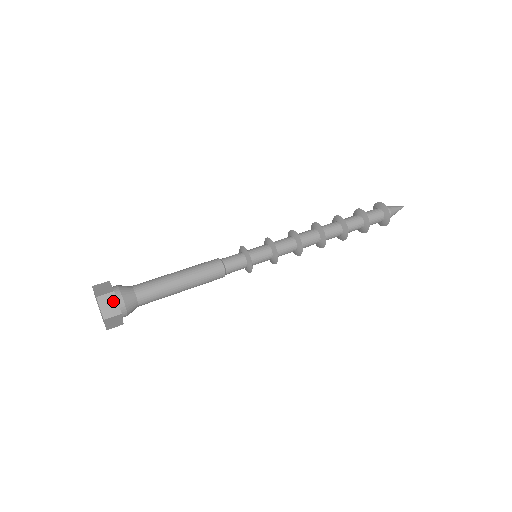
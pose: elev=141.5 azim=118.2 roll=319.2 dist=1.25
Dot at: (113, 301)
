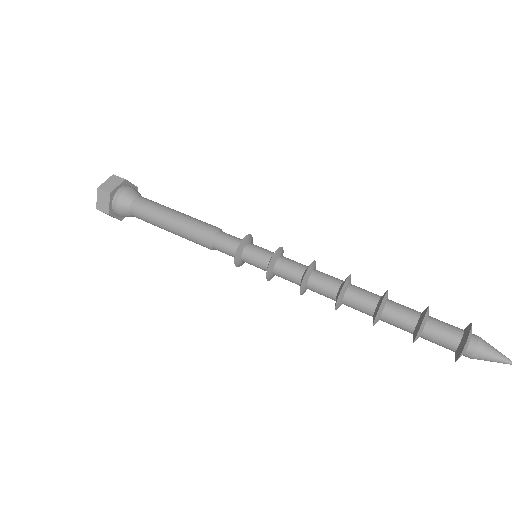
Dot at: (117, 183)
